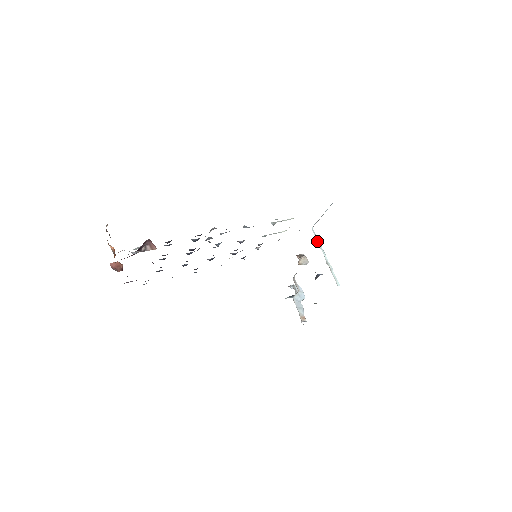
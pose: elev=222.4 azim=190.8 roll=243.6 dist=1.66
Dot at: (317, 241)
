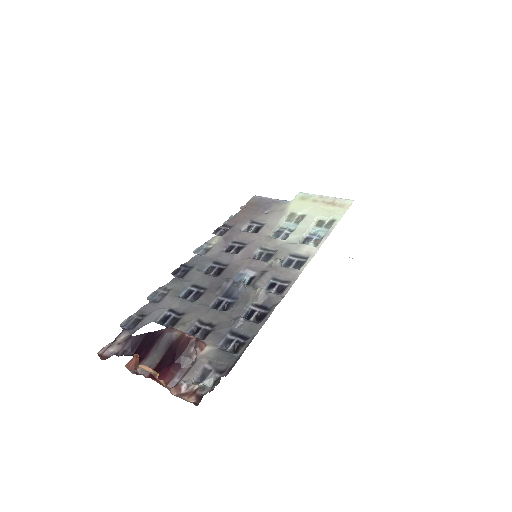
Dot at: occluded
